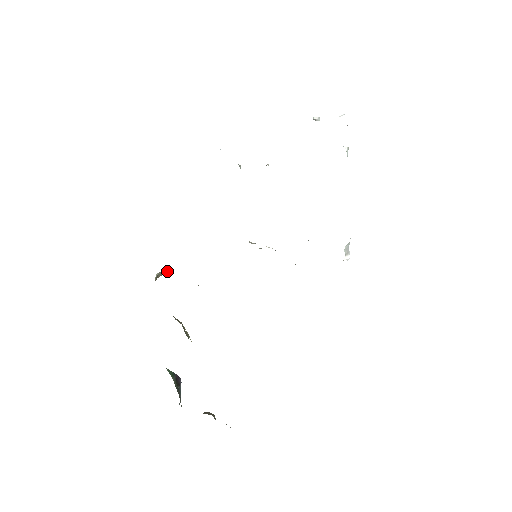
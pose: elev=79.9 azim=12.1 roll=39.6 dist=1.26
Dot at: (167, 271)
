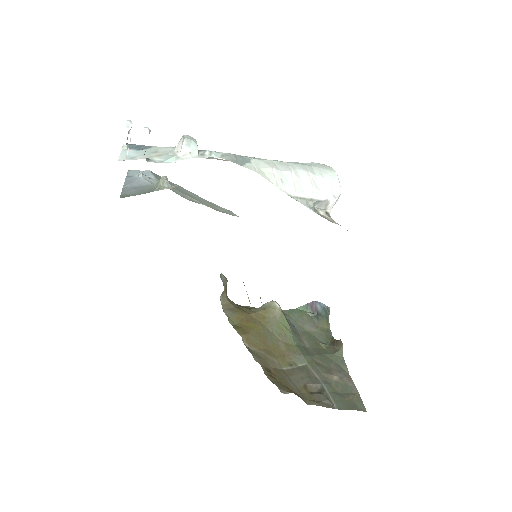
Dot at: (224, 289)
